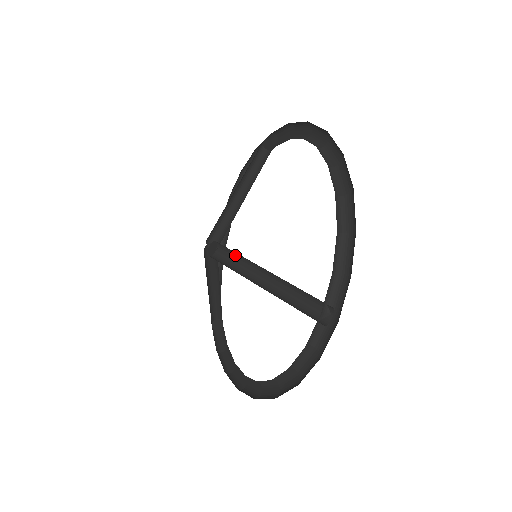
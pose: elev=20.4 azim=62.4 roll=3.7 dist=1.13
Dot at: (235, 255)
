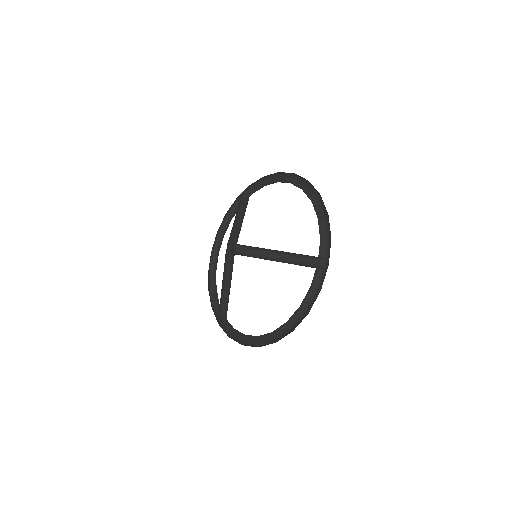
Dot at: (250, 249)
